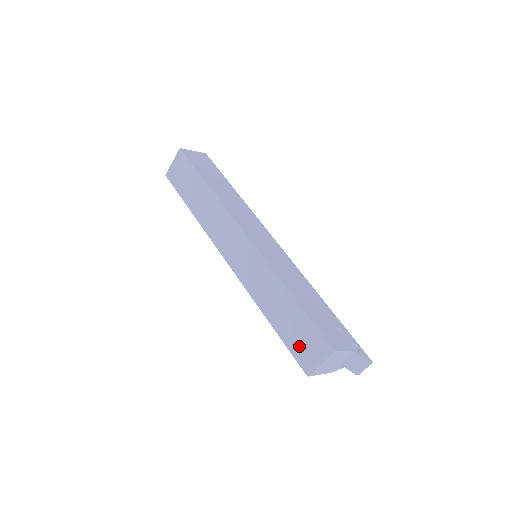
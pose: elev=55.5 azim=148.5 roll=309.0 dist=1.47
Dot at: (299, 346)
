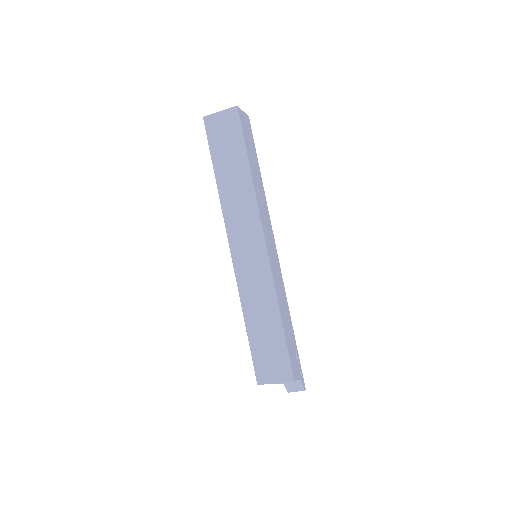
Dot at: (264, 359)
